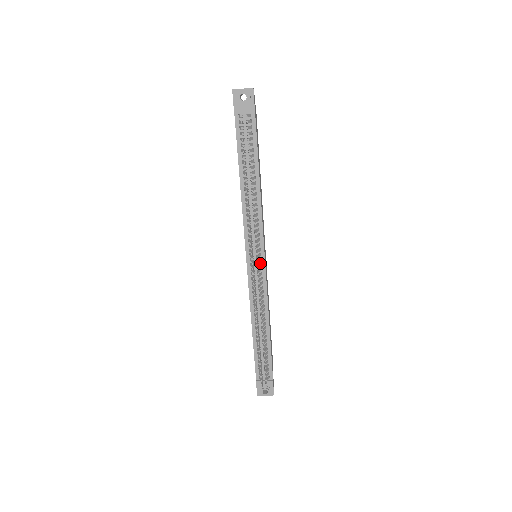
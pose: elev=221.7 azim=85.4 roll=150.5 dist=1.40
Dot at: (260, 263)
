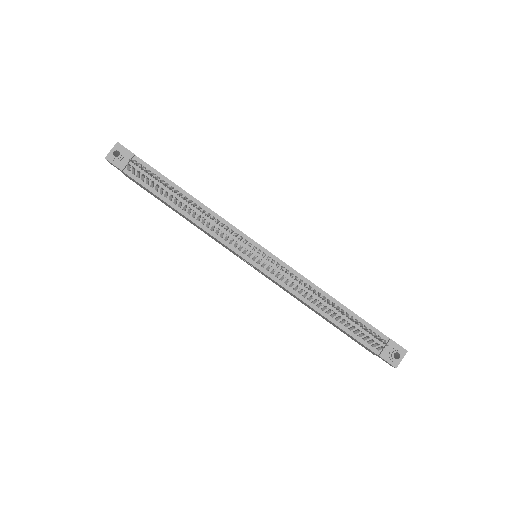
Dot at: (263, 253)
